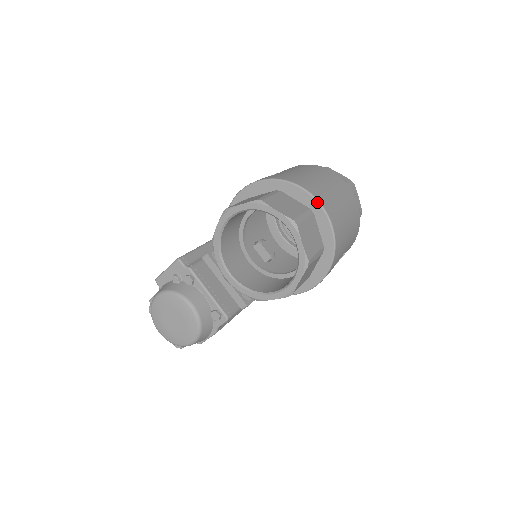
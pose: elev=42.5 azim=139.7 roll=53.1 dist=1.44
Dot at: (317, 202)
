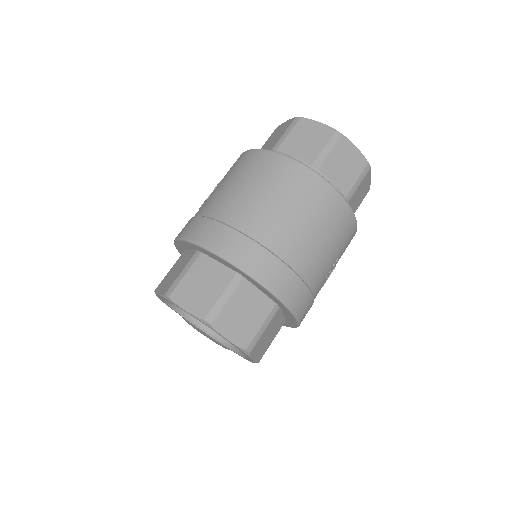
Dot at: (237, 269)
